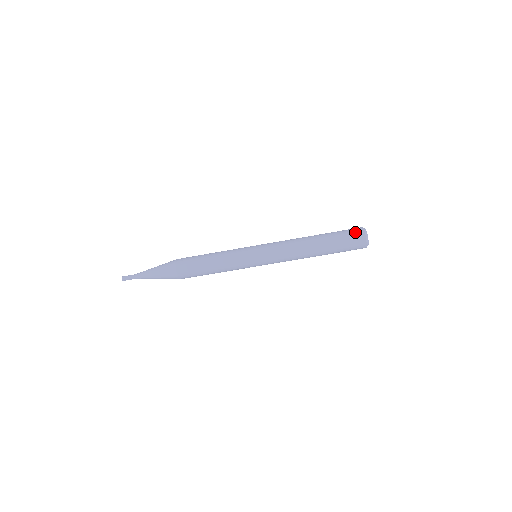
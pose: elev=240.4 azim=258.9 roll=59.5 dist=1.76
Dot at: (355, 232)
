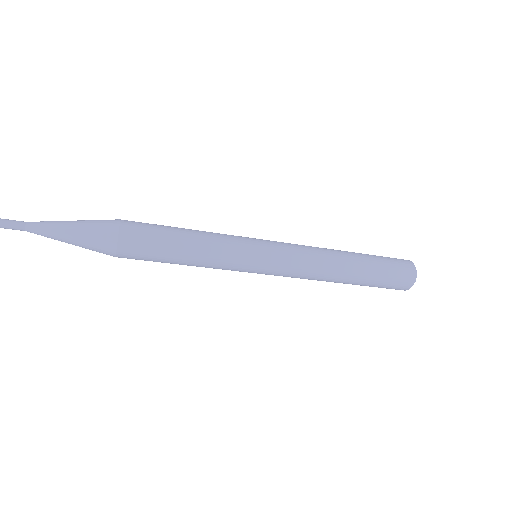
Dot at: (404, 280)
